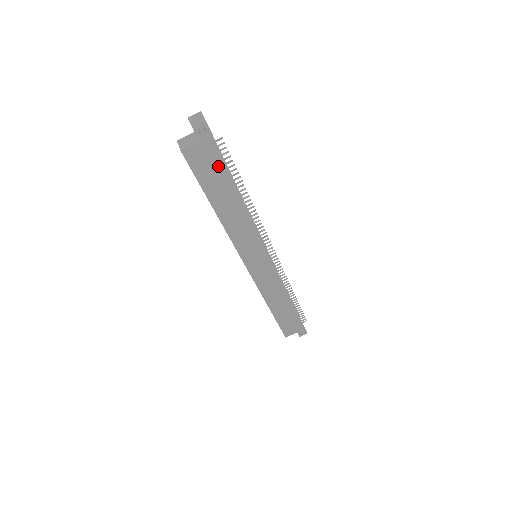
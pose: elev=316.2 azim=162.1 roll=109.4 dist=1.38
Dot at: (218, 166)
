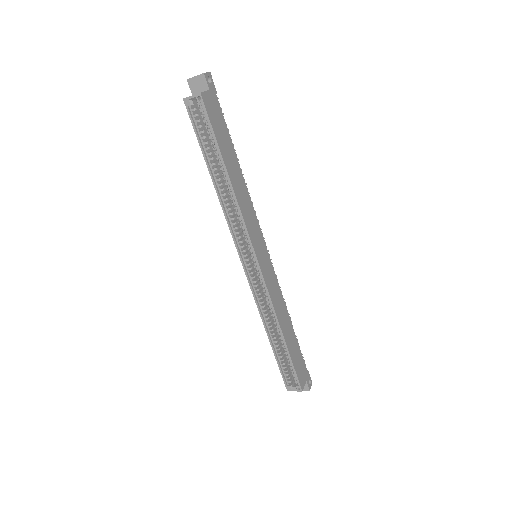
Dot at: (222, 122)
